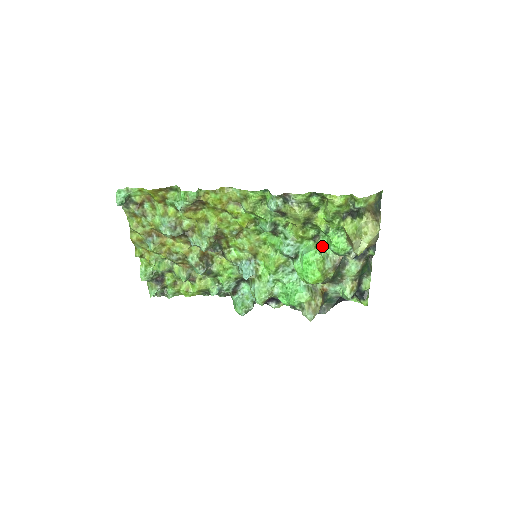
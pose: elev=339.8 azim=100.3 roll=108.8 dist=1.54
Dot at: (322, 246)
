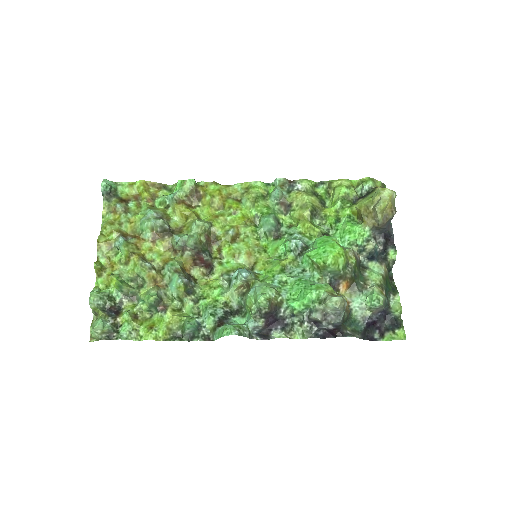
Dot at: occluded
